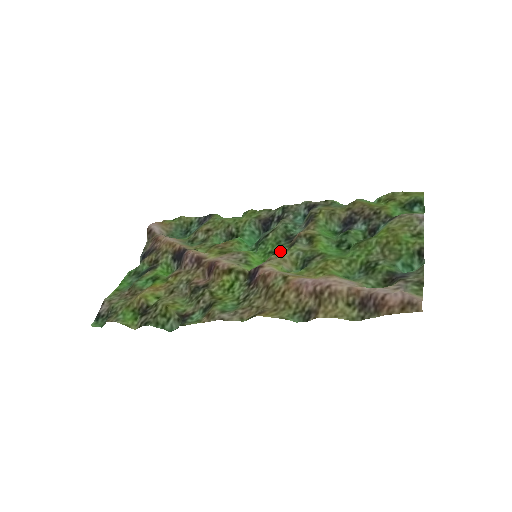
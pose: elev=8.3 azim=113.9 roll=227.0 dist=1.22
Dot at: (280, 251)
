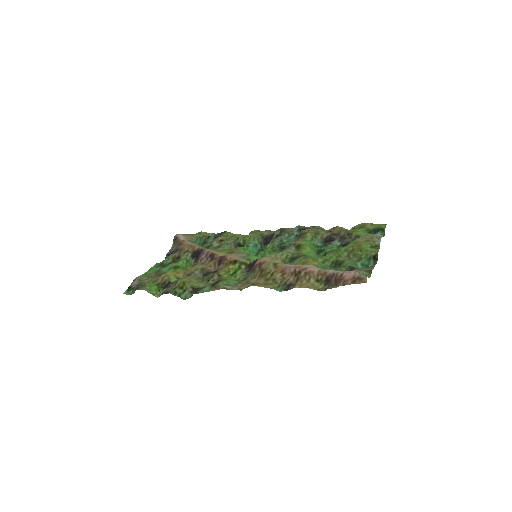
Dot at: occluded
